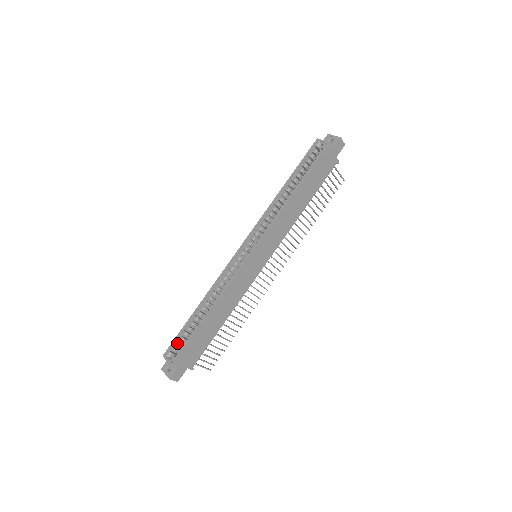
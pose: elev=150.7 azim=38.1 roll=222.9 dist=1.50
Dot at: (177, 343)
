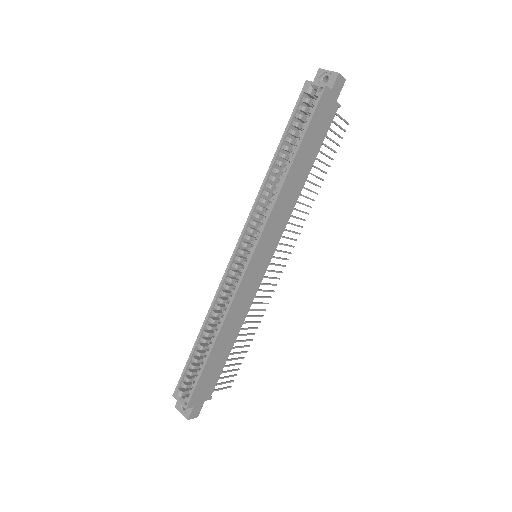
Dot at: (186, 379)
